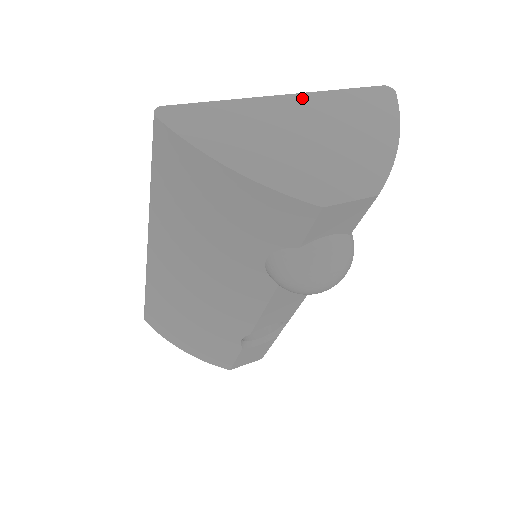
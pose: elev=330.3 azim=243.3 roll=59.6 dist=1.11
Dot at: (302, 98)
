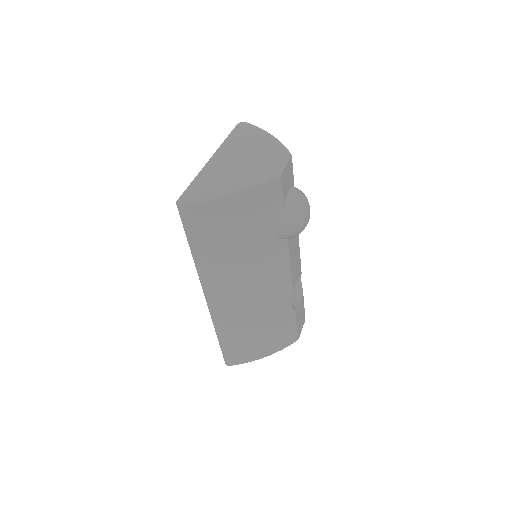
Dot at: (218, 154)
